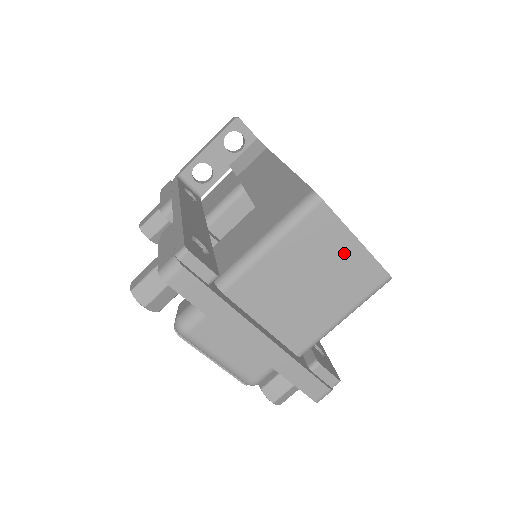
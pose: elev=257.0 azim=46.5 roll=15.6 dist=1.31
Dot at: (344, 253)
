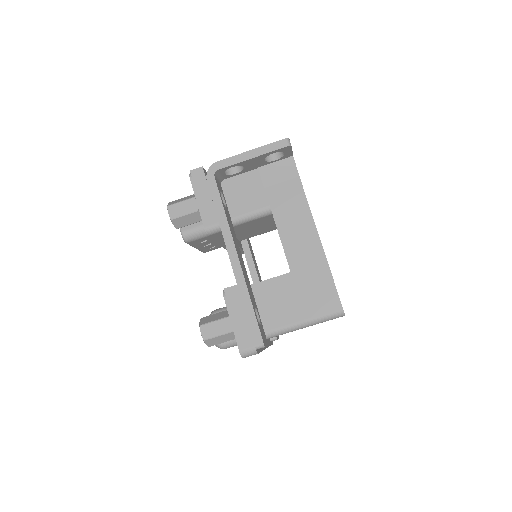
Dot at: occluded
